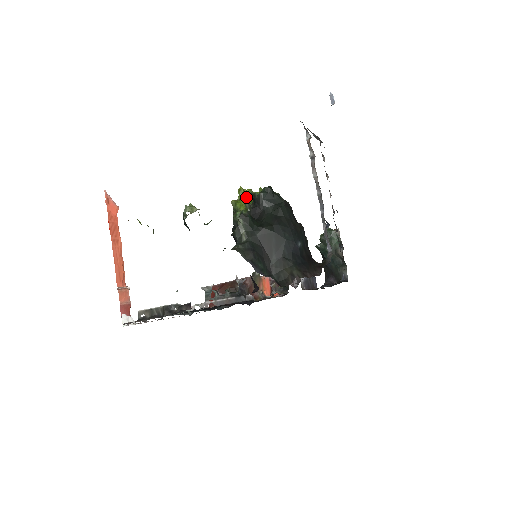
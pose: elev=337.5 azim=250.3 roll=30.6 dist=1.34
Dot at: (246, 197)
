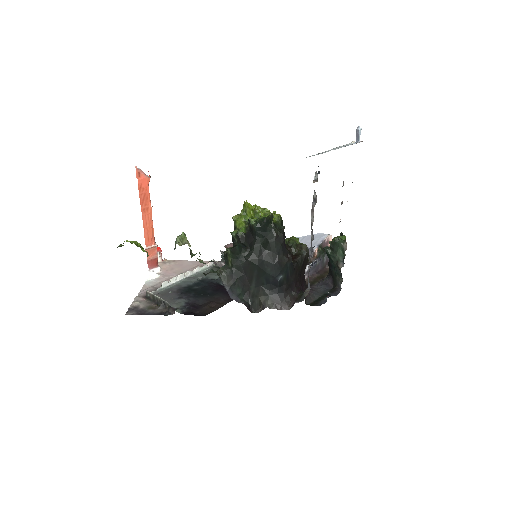
Dot at: (248, 214)
